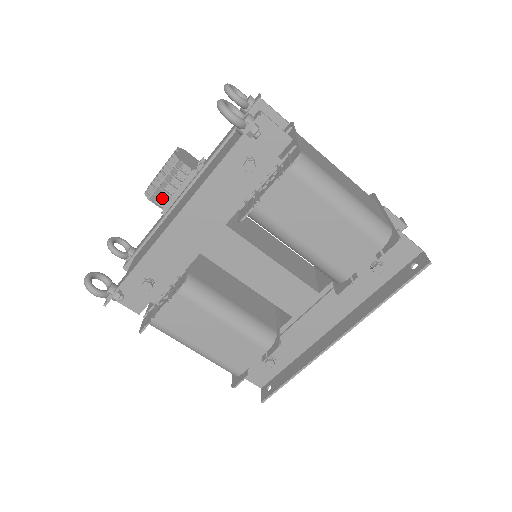
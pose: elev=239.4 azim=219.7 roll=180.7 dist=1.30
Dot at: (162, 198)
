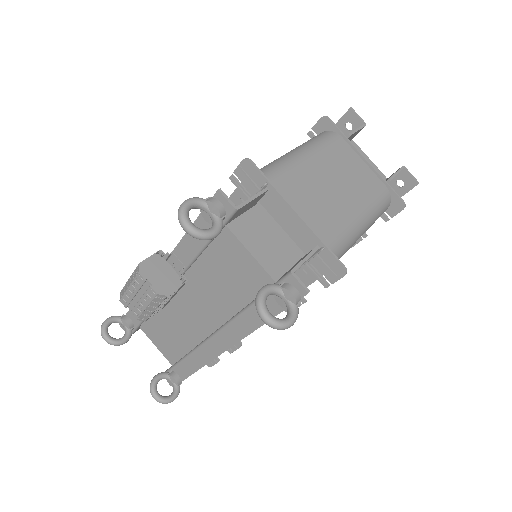
Dot at: occluded
